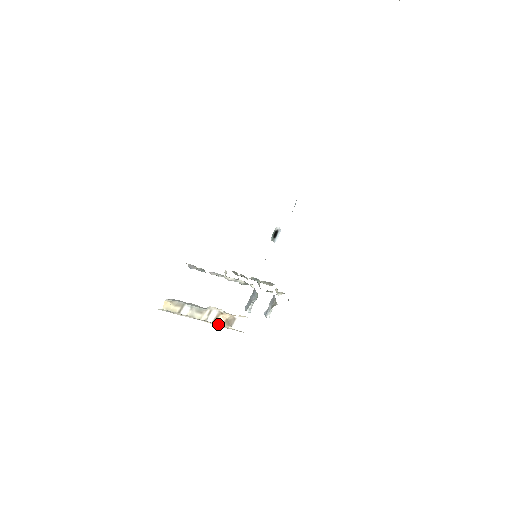
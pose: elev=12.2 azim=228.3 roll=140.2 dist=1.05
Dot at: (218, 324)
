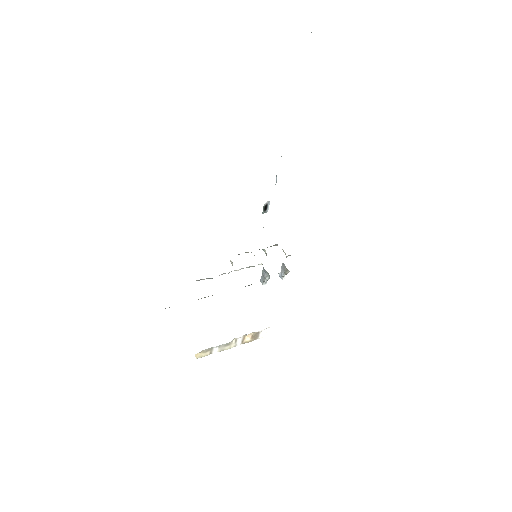
Dot at: occluded
